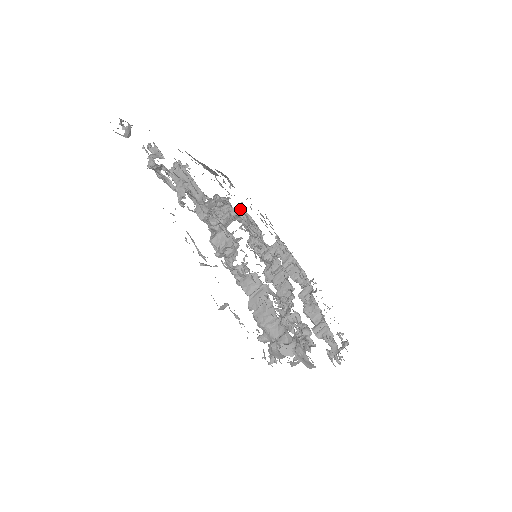
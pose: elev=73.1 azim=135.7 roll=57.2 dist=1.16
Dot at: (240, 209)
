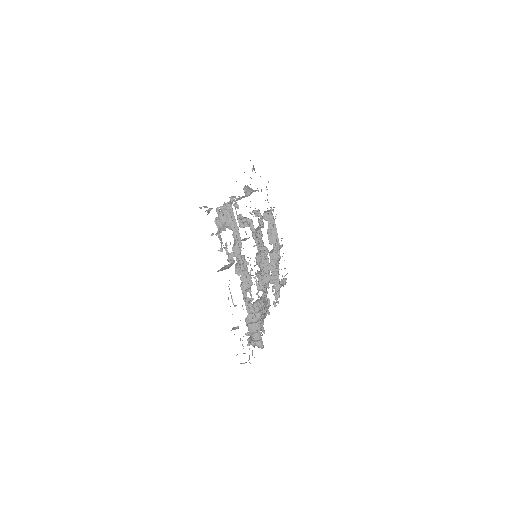
Dot at: occluded
